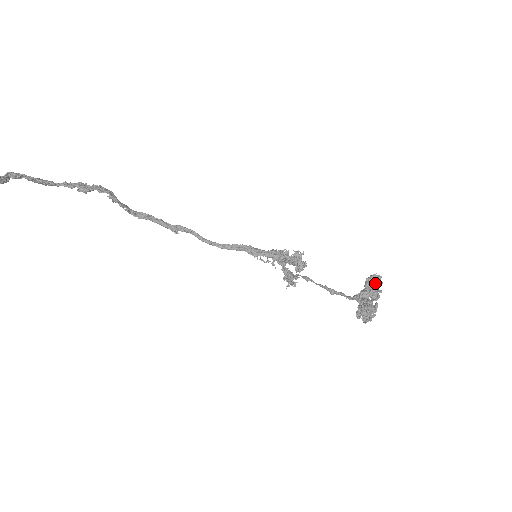
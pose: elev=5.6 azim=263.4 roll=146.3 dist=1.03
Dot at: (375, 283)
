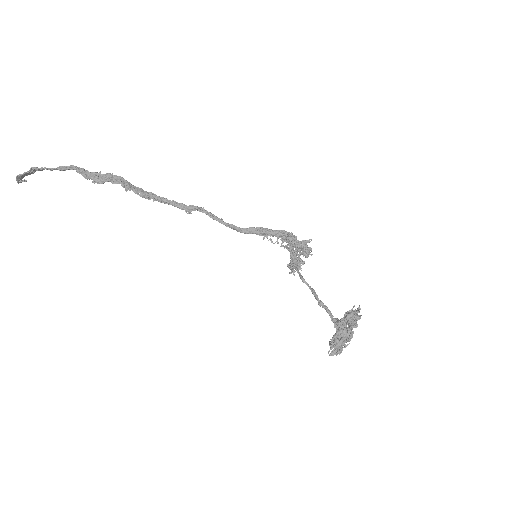
Dot at: (351, 321)
